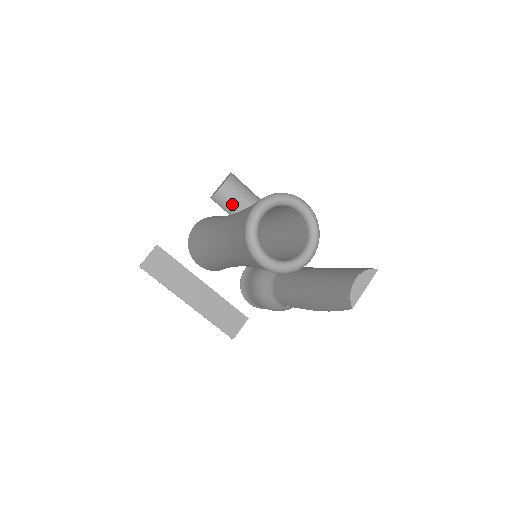
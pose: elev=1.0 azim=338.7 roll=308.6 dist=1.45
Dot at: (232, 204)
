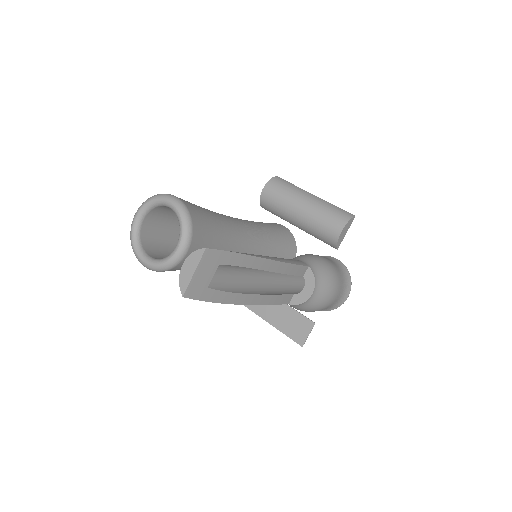
Dot at: (275, 207)
